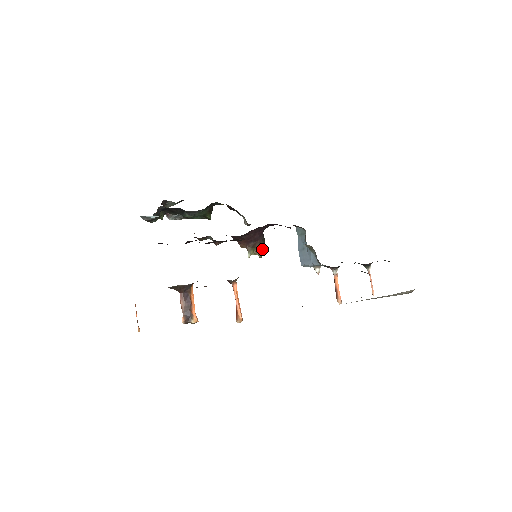
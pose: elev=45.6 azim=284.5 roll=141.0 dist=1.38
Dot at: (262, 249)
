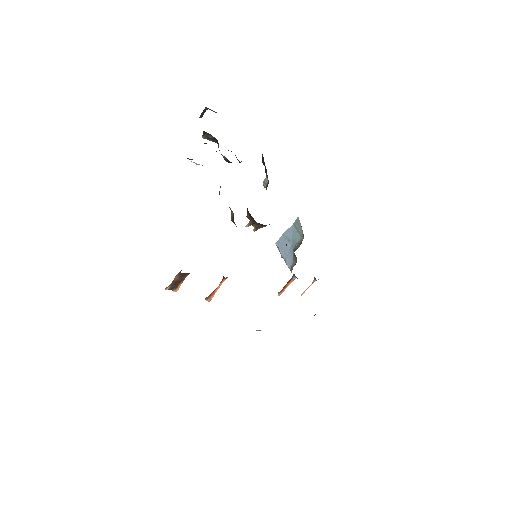
Dot at: (261, 227)
